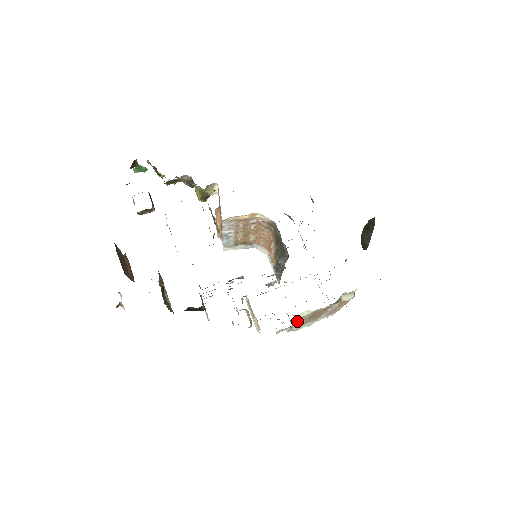
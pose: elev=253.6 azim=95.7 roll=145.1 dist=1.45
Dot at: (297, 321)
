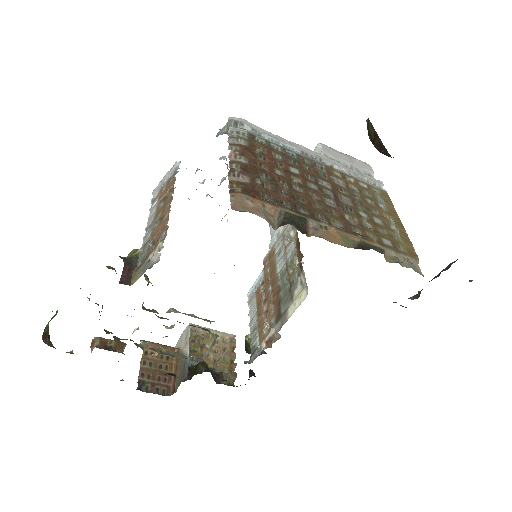
Dot at: occluded
